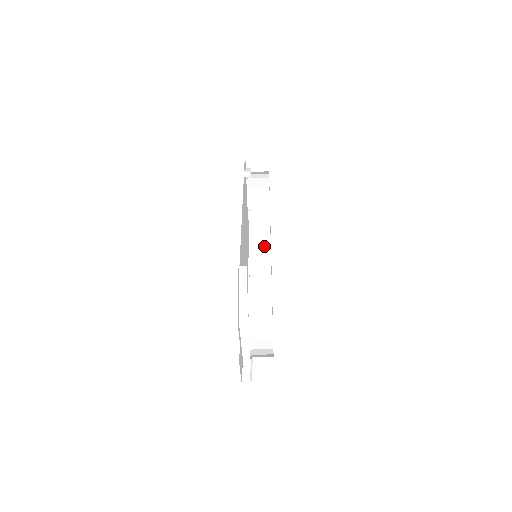
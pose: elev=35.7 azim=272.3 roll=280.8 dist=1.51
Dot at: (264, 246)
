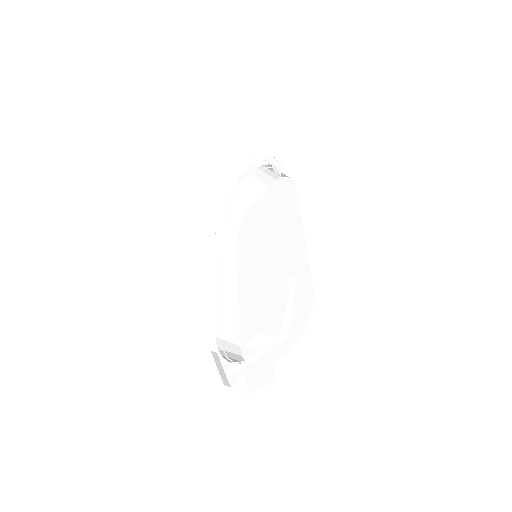
Dot at: (231, 238)
